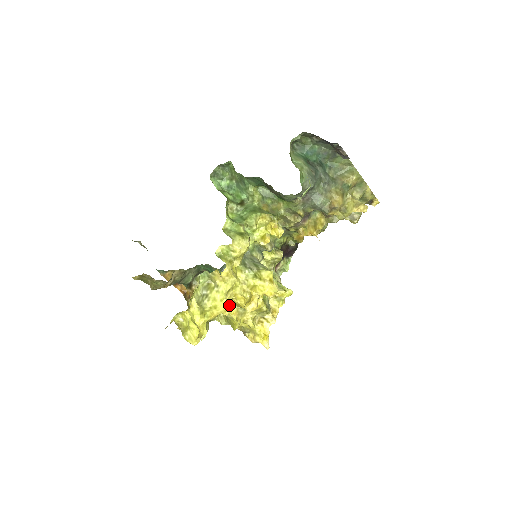
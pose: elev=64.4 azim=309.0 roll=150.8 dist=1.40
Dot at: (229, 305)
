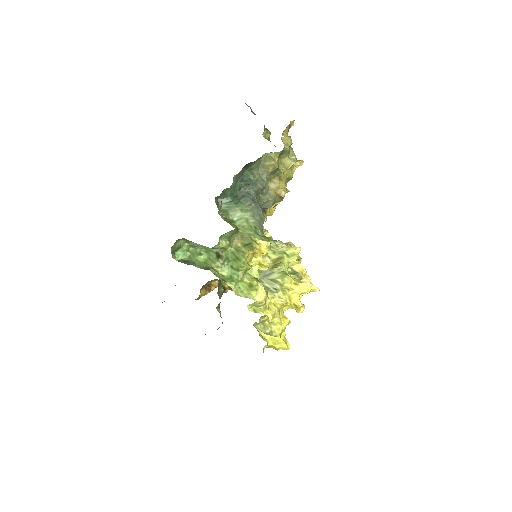
Dot at: (287, 320)
